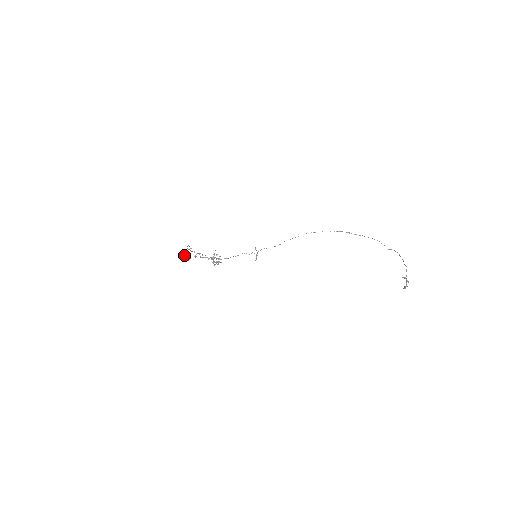
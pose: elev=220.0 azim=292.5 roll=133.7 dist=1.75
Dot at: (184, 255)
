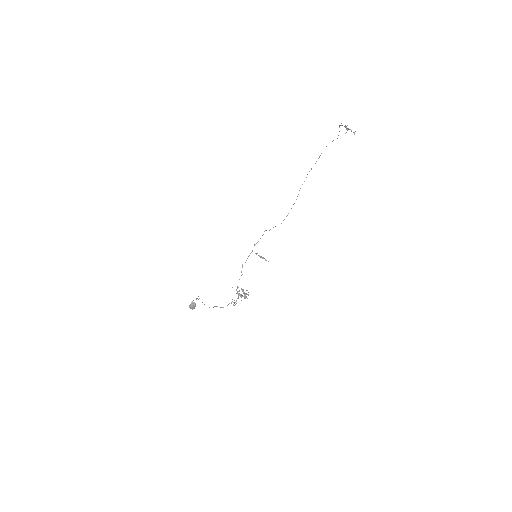
Dot at: (189, 306)
